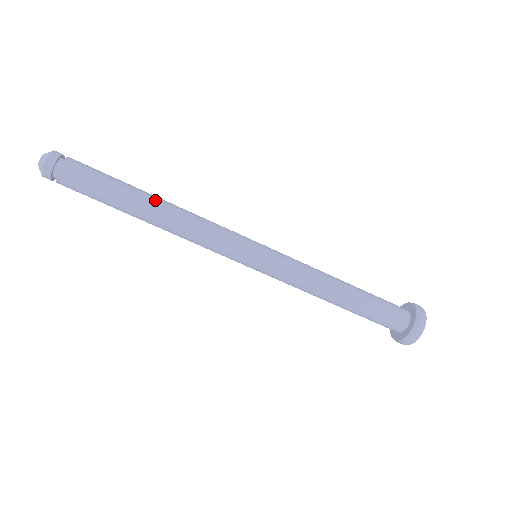
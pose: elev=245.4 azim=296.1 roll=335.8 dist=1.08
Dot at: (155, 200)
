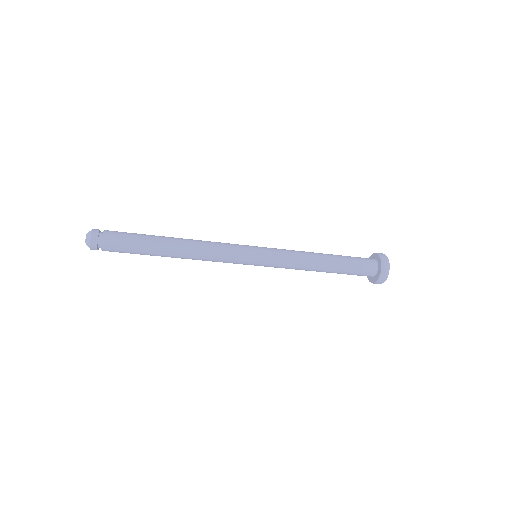
Dot at: (173, 249)
